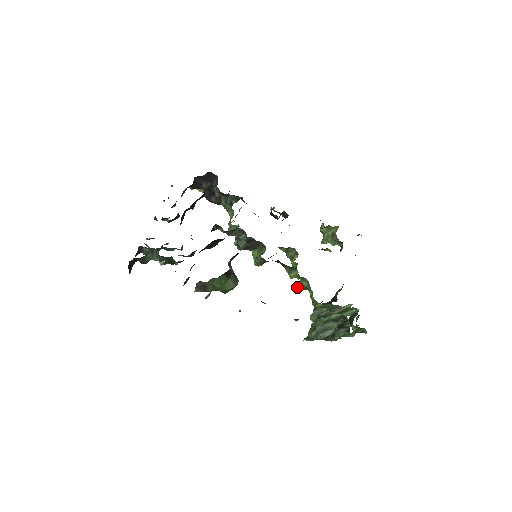
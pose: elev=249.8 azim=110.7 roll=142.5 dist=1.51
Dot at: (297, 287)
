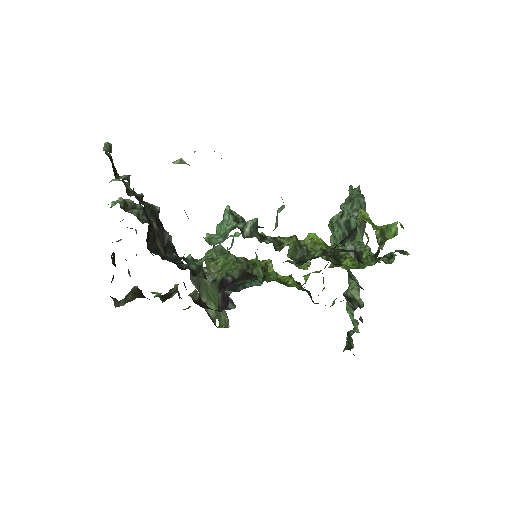
Dot at: (305, 281)
